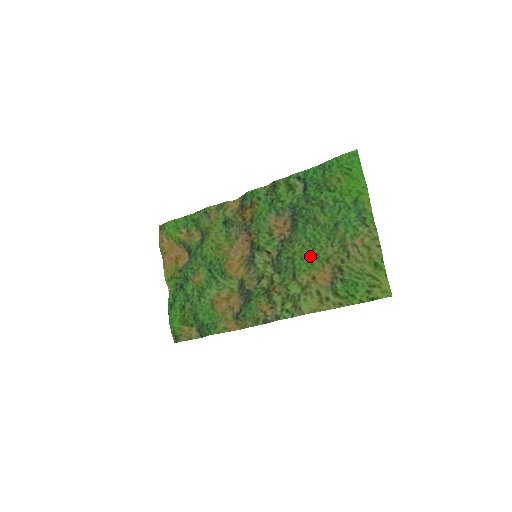
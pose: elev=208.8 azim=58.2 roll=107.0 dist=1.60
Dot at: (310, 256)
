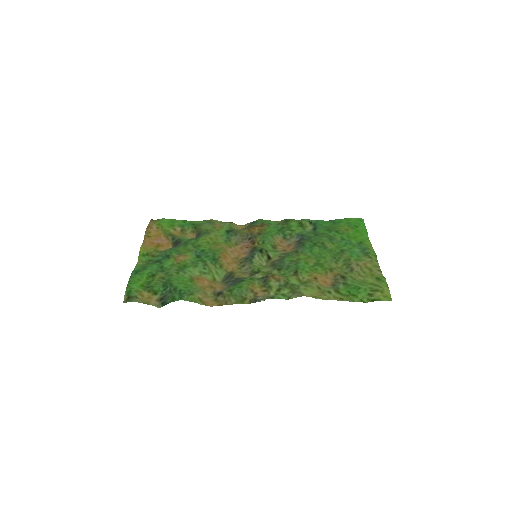
Dot at: (315, 263)
